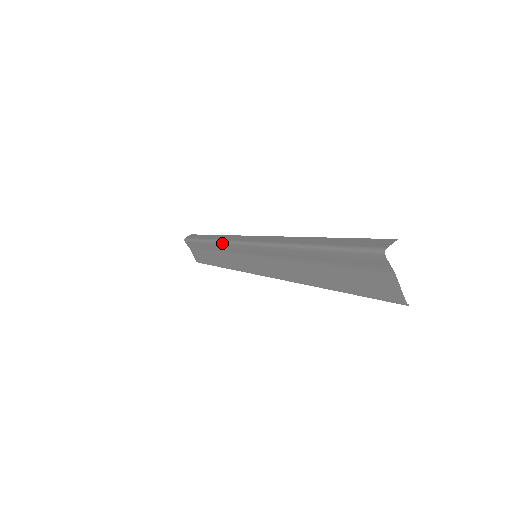
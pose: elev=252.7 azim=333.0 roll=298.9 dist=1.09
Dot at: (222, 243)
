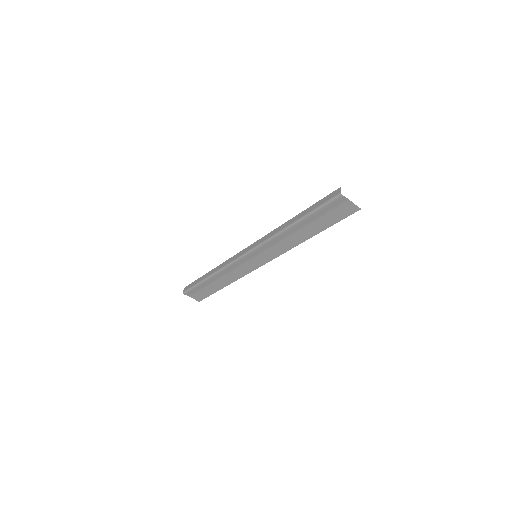
Dot at: (227, 267)
